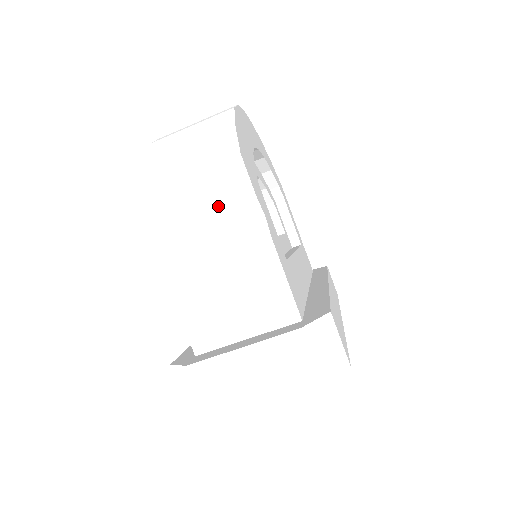
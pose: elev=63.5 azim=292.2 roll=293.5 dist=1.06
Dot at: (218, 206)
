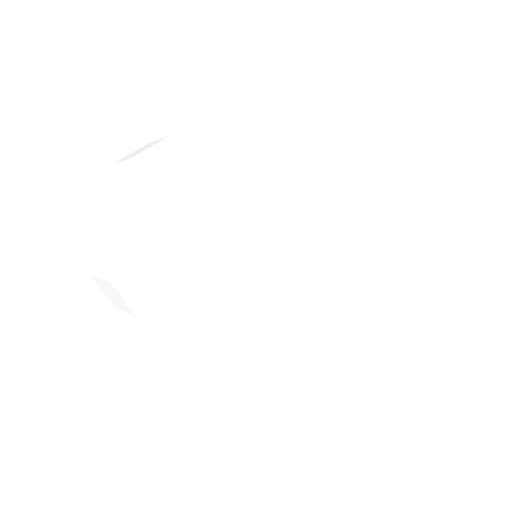
Dot at: (96, 211)
